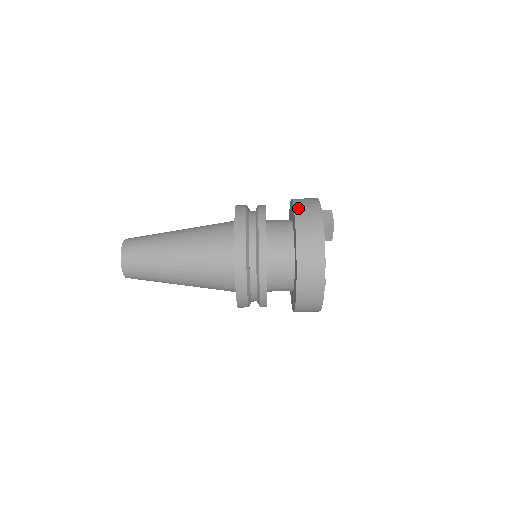
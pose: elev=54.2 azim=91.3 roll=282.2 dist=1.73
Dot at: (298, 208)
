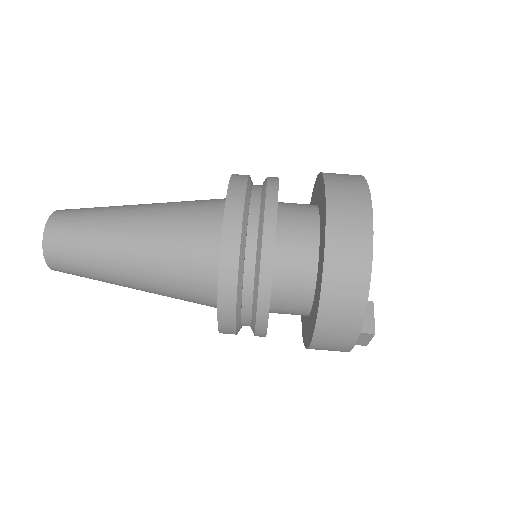
Dot at: occluded
